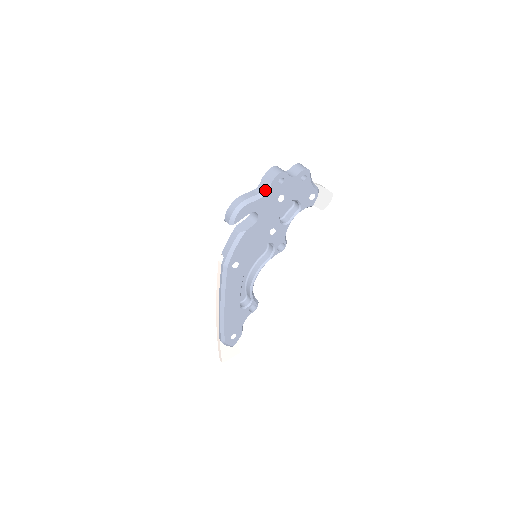
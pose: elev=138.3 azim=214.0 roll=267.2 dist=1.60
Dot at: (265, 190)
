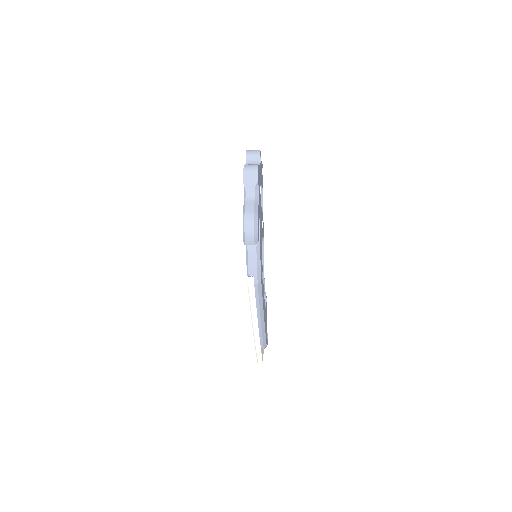
Dot at: (256, 192)
